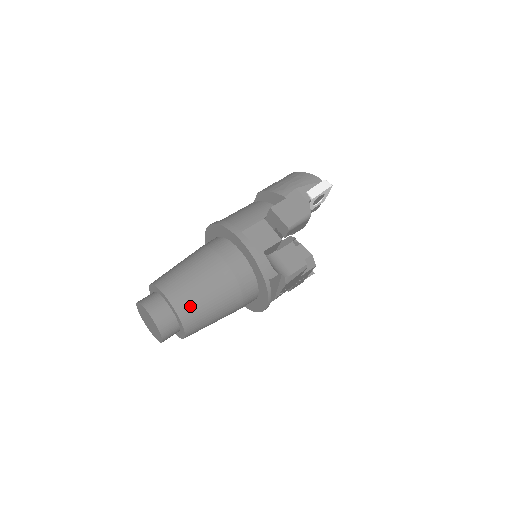
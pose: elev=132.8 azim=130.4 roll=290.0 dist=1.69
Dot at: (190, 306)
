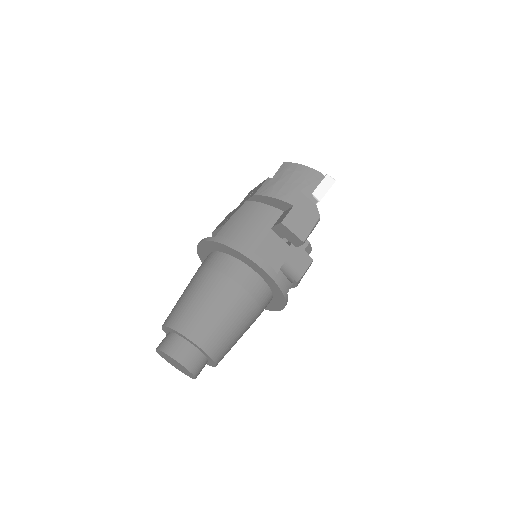
Dot at: (220, 344)
